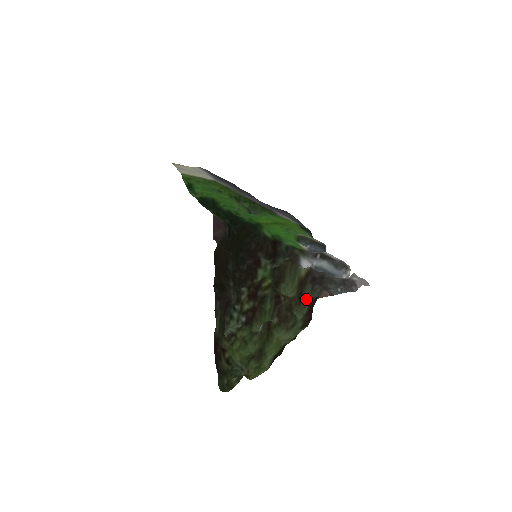
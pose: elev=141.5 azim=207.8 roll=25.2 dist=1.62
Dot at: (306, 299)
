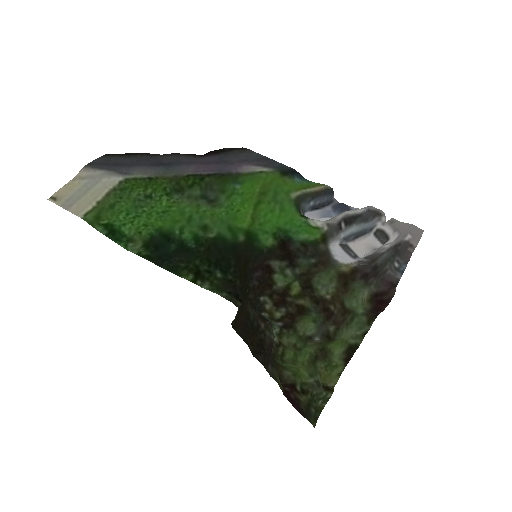
Dot at: (356, 287)
